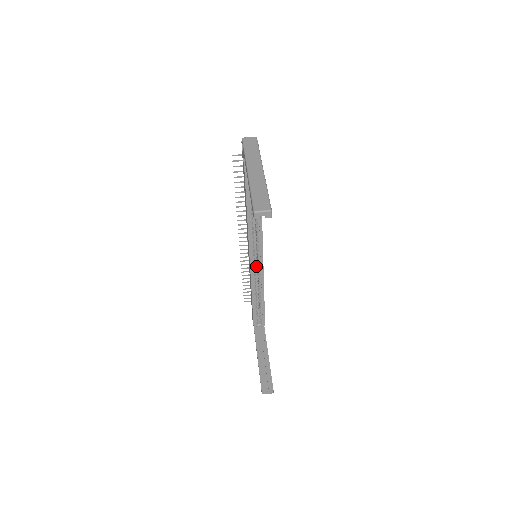
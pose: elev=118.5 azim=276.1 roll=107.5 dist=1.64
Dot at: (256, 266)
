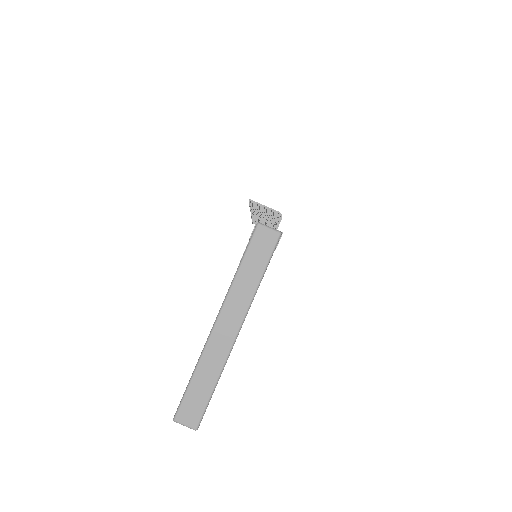
Dot at: occluded
